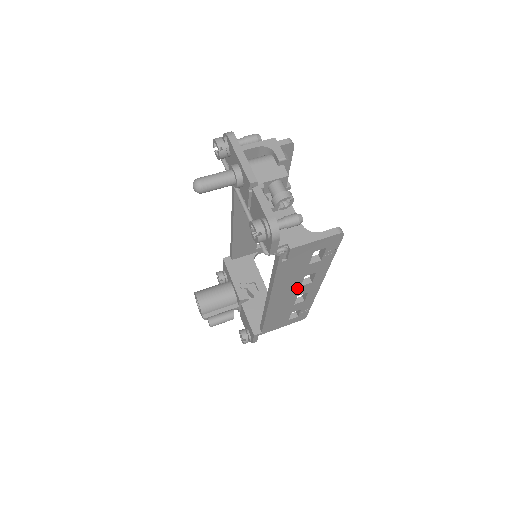
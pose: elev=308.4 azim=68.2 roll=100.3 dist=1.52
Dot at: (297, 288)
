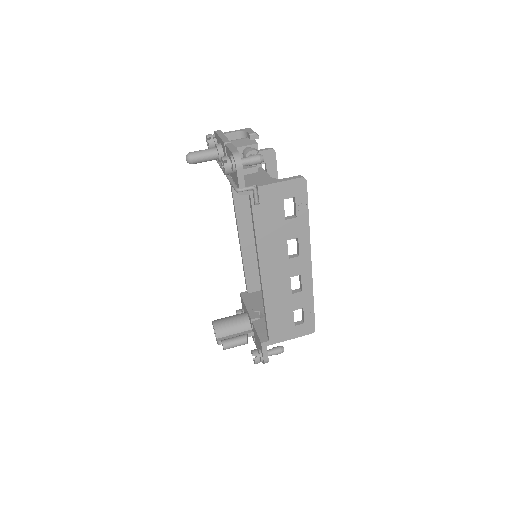
Dot at: (286, 261)
